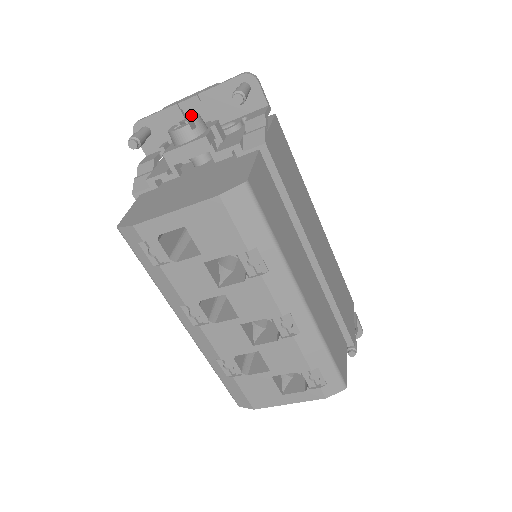
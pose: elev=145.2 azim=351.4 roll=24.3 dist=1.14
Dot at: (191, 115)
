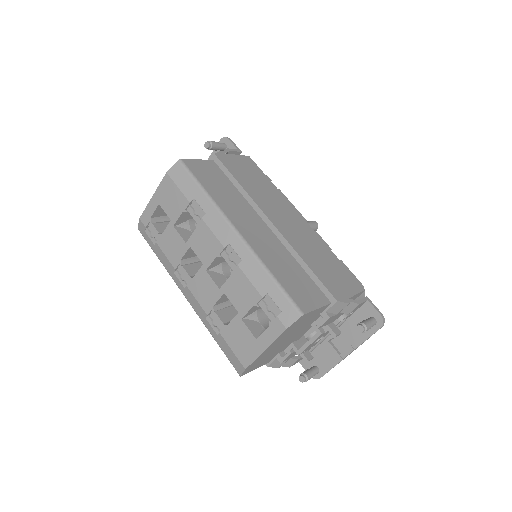
Dot at: occluded
